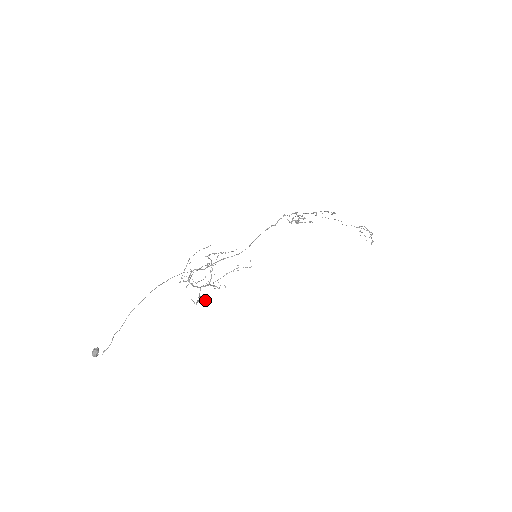
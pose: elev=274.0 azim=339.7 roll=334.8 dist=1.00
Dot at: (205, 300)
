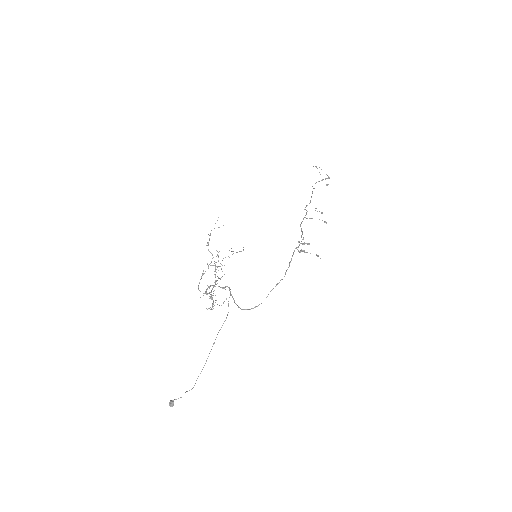
Dot at: occluded
